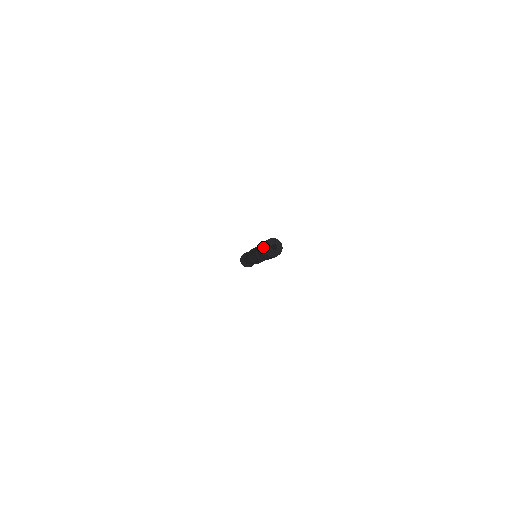
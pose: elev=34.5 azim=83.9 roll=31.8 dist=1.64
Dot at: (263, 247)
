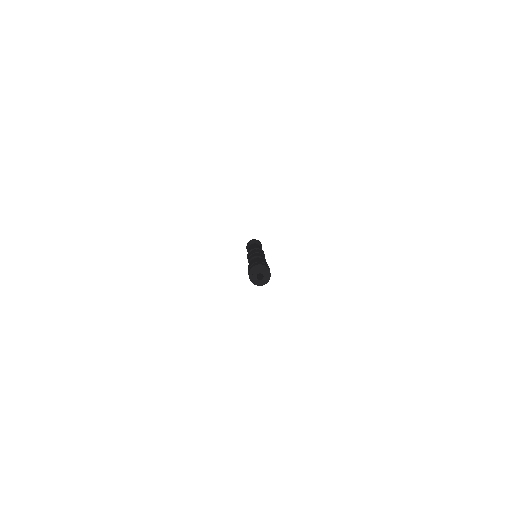
Dot at: occluded
